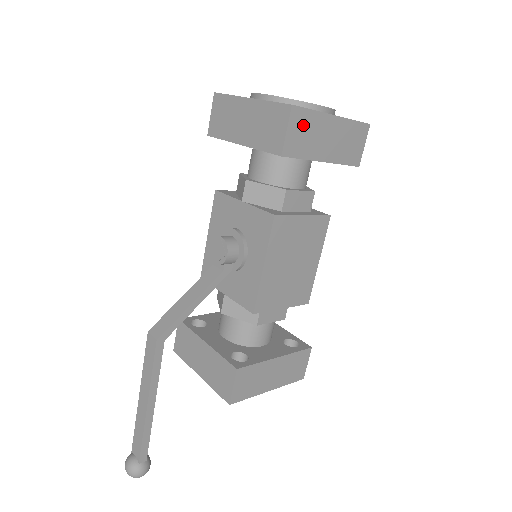
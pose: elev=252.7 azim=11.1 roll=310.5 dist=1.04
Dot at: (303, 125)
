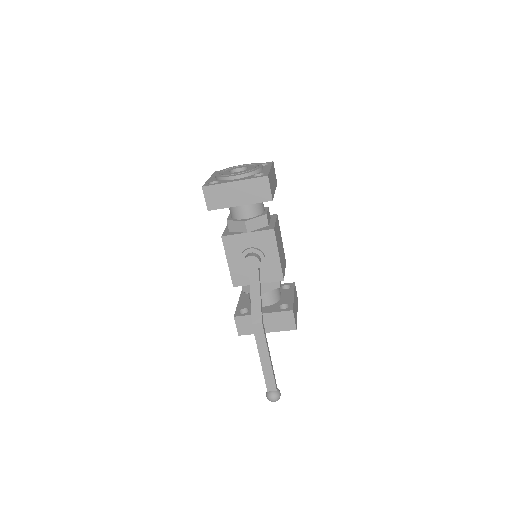
Dot at: (270, 181)
